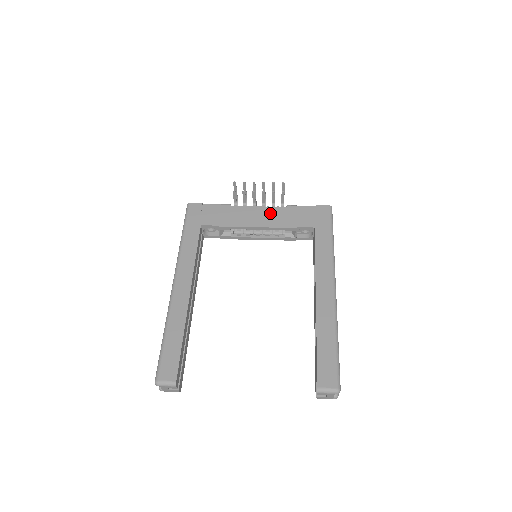
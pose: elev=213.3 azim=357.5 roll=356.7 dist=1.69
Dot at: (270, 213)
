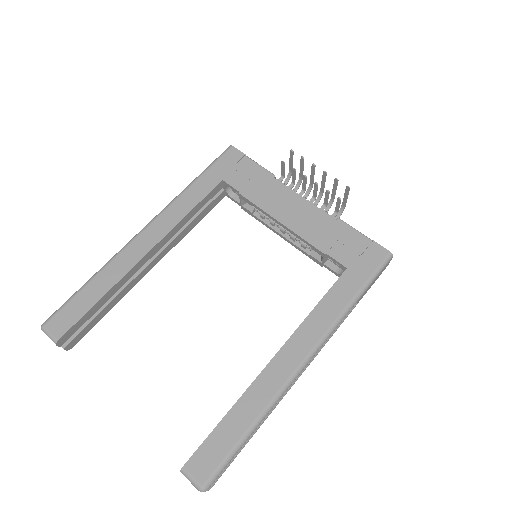
Dot at: (310, 215)
